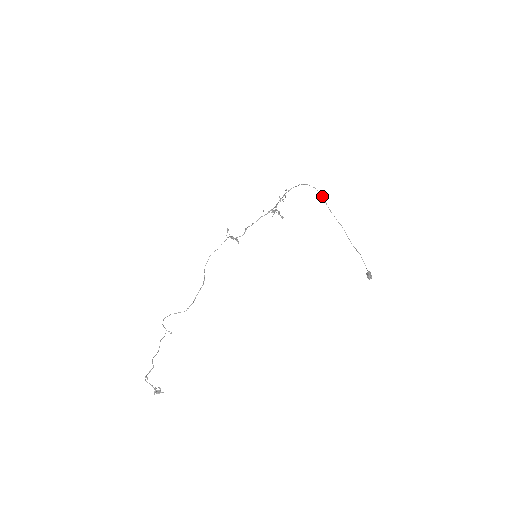
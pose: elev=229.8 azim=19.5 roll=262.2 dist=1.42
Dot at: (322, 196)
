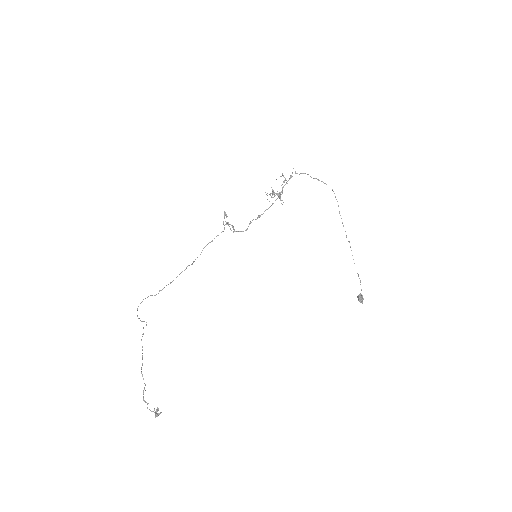
Dot at: occluded
